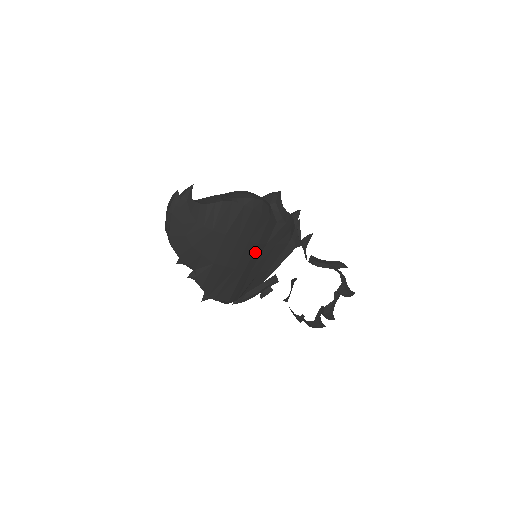
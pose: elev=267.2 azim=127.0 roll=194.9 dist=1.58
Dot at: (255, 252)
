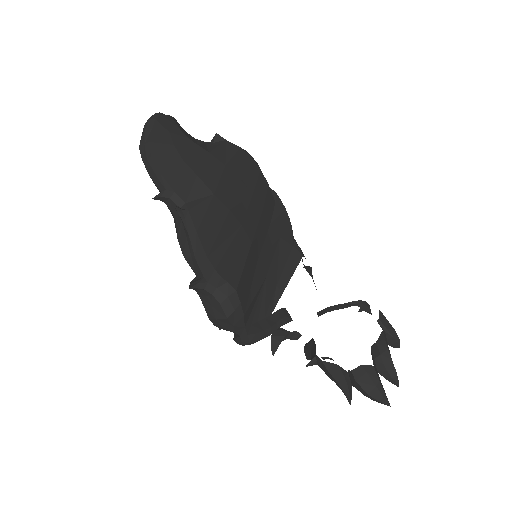
Dot at: (260, 222)
